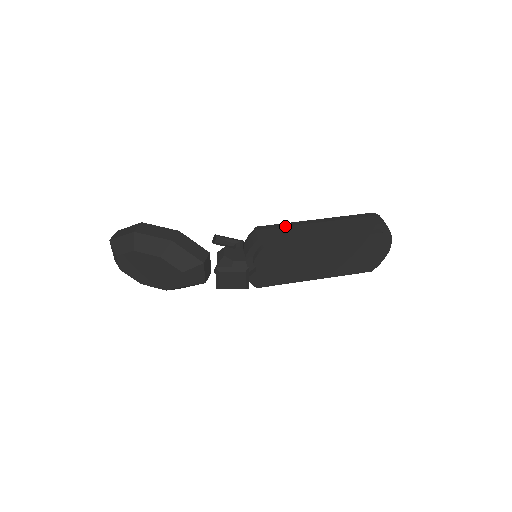
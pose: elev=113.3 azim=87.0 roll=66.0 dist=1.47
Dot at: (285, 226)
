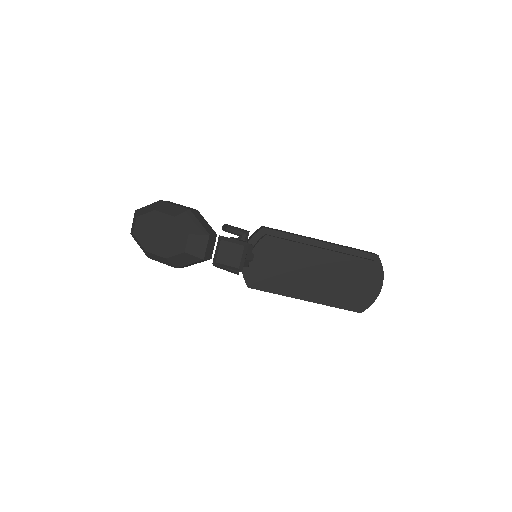
Dot at: (289, 232)
